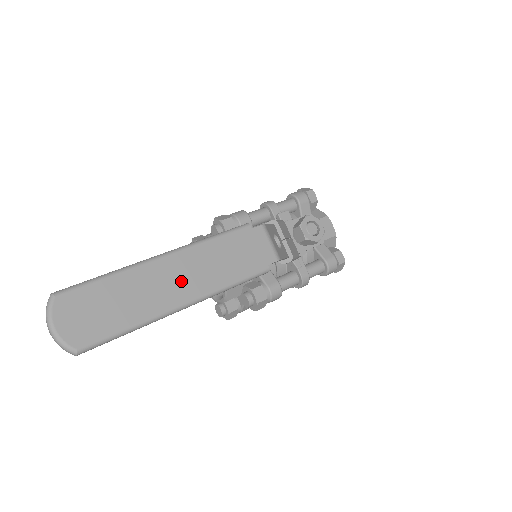
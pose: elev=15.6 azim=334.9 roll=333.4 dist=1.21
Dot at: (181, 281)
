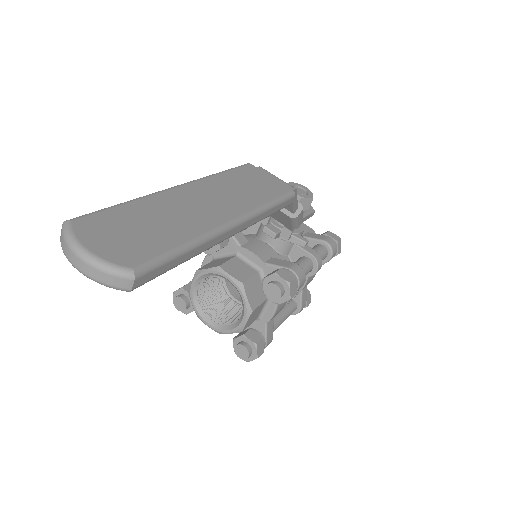
Dot at: (215, 202)
